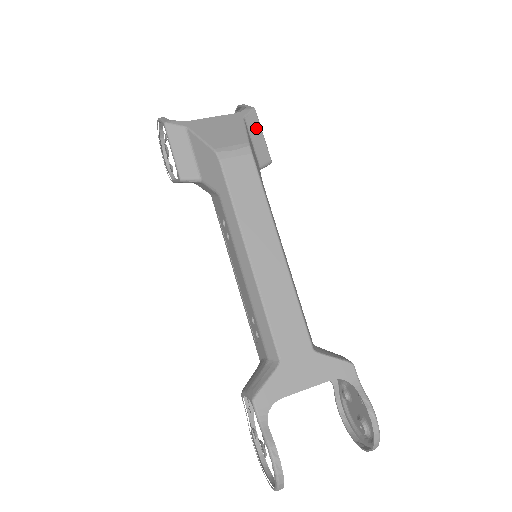
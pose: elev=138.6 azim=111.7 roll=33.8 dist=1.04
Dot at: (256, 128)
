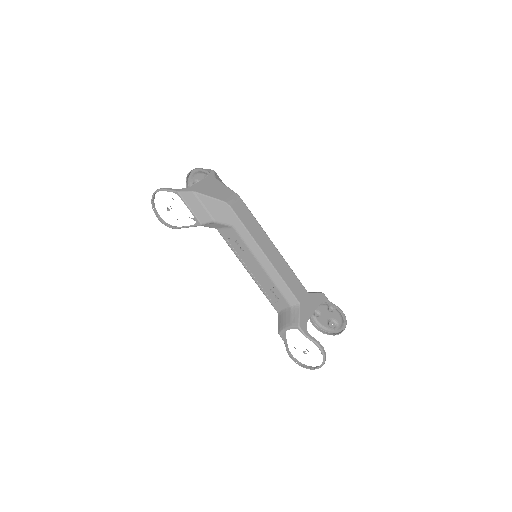
Dot at: occluded
